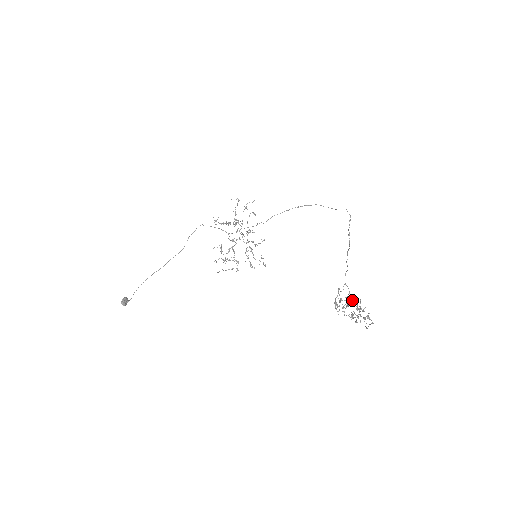
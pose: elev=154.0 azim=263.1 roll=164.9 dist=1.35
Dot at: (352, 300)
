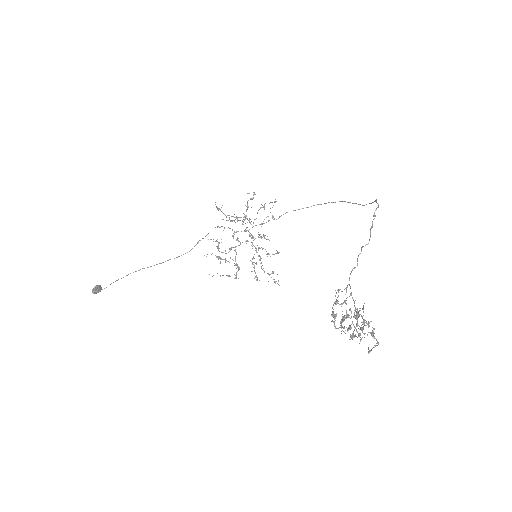
Dot at: occluded
